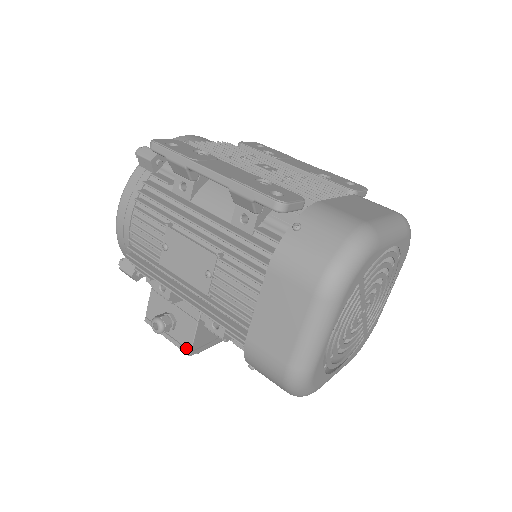
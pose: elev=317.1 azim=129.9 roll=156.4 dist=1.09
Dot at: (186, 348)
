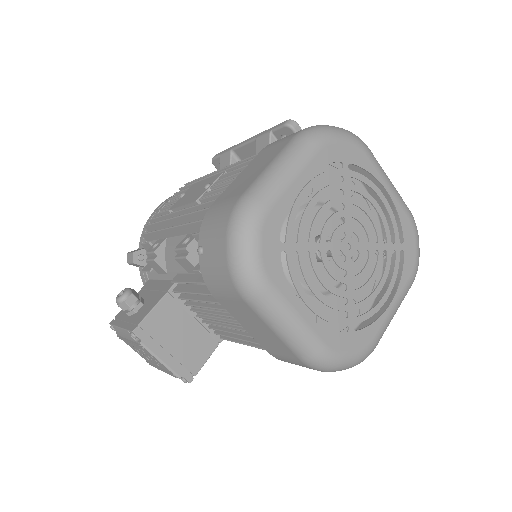
Dot at: (134, 326)
